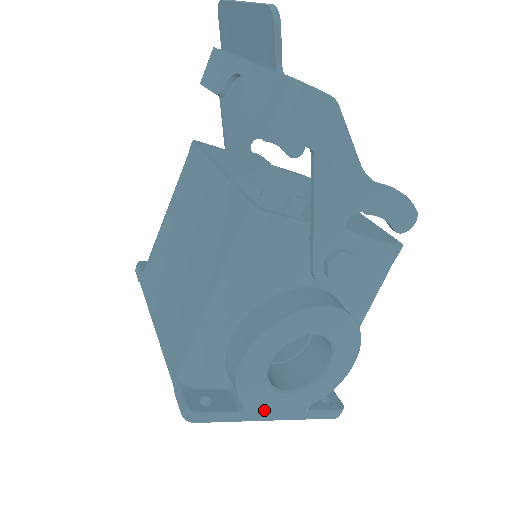
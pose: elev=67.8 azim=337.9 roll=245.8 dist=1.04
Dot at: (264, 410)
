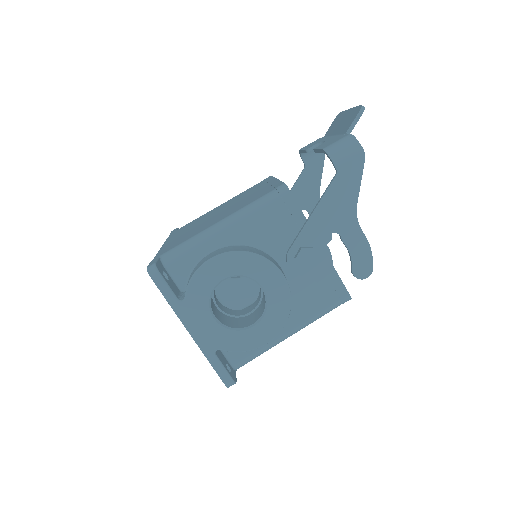
Dot at: (191, 316)
